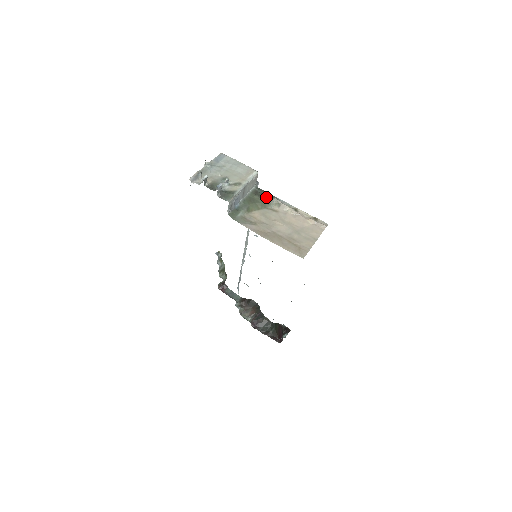
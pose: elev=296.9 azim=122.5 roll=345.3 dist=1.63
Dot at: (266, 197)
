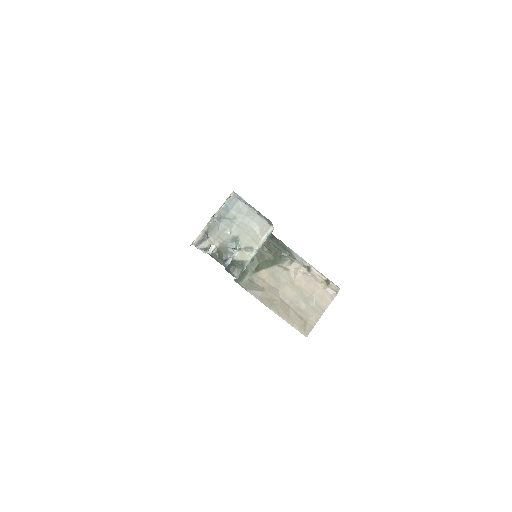
Dot at: (279, 252)
